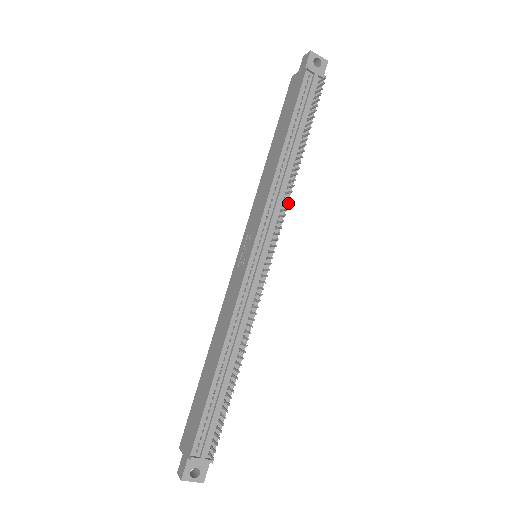
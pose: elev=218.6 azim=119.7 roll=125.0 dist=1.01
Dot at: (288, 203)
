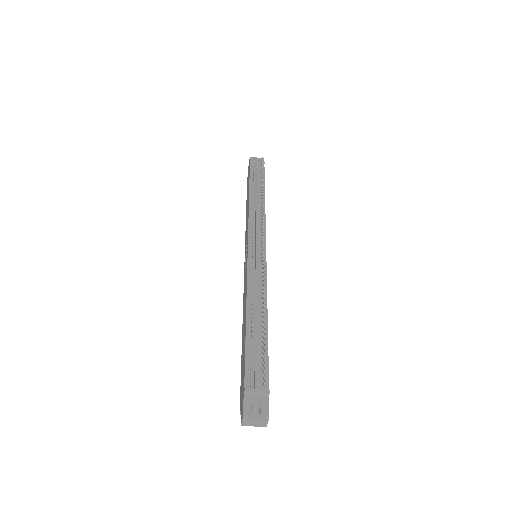
Dot at: (262, 212)
